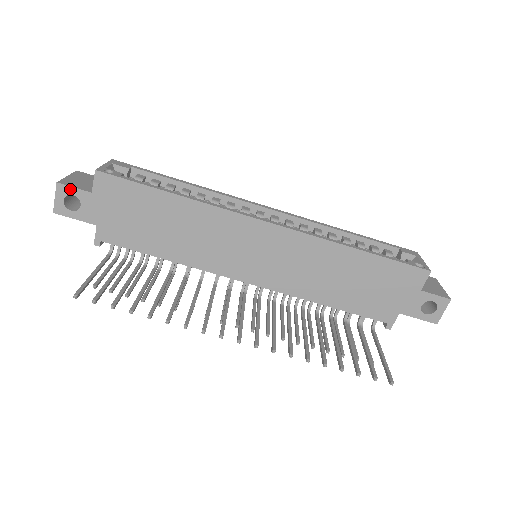
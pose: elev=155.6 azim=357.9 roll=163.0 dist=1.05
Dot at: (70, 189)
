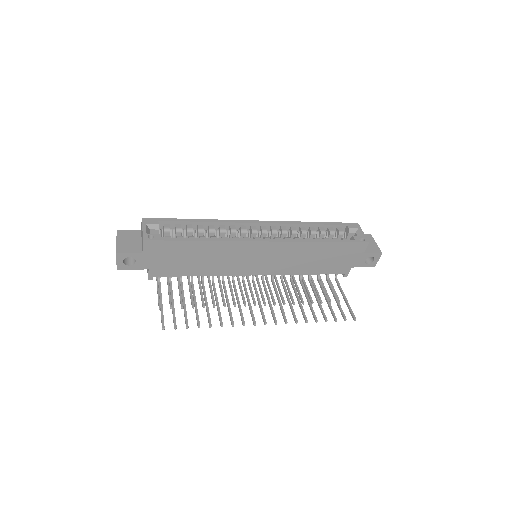
Dot at: (127, 254)
